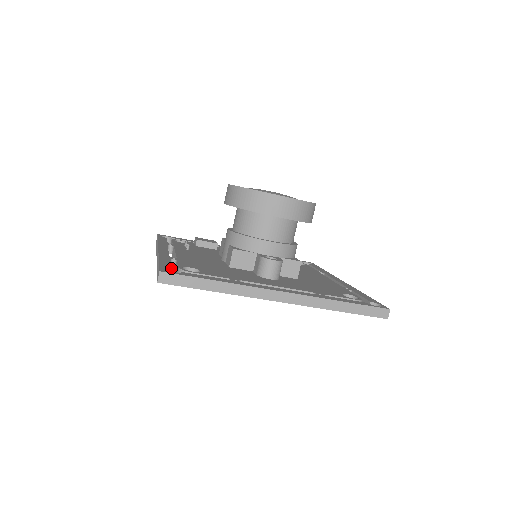
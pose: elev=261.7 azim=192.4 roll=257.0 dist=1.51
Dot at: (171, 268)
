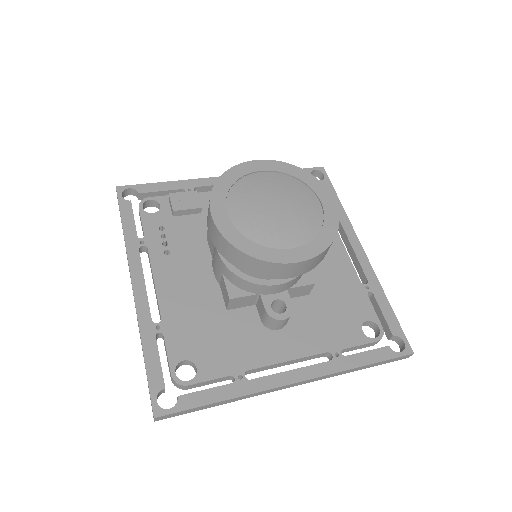
Dot at: (164, 389)
